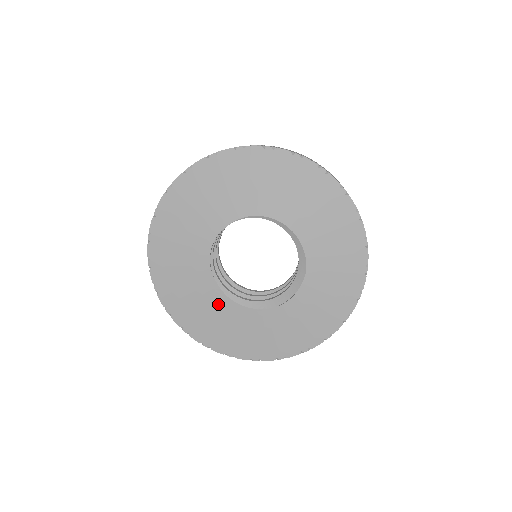
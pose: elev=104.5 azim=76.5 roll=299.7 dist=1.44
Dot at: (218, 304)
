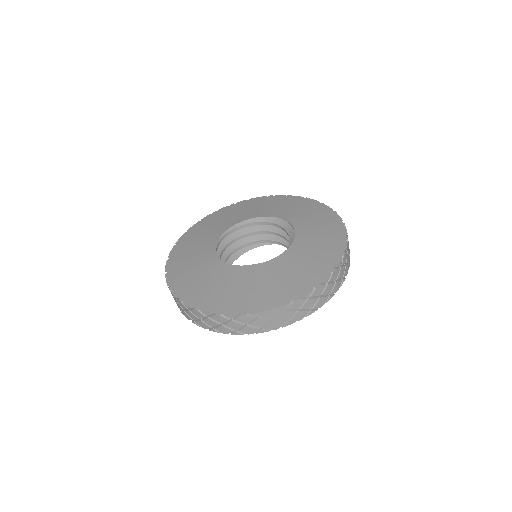
Dot at: occluded
